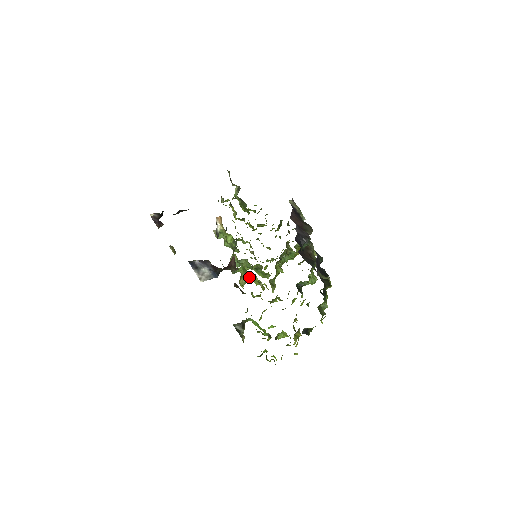
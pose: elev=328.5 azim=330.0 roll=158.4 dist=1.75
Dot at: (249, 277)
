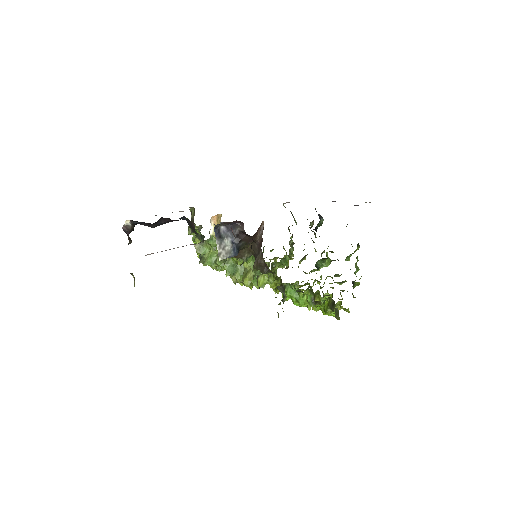
Dot at: (257, 271)
